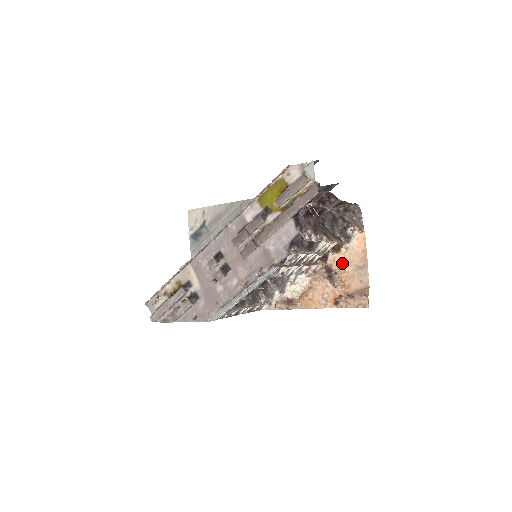
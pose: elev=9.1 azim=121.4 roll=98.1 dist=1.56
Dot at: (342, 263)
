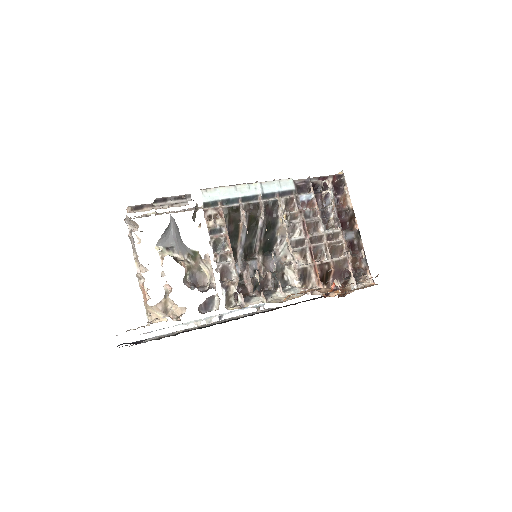
Dot at: occluded
